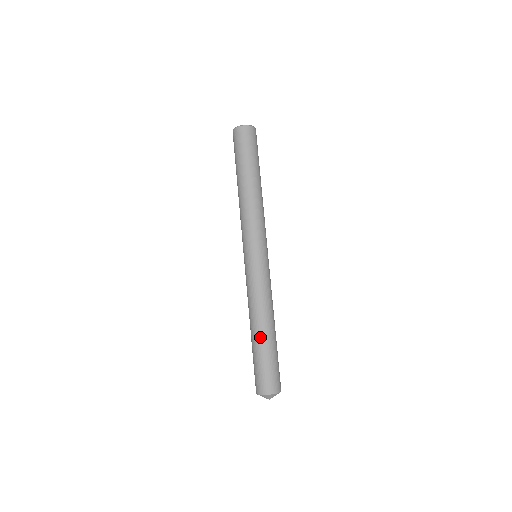
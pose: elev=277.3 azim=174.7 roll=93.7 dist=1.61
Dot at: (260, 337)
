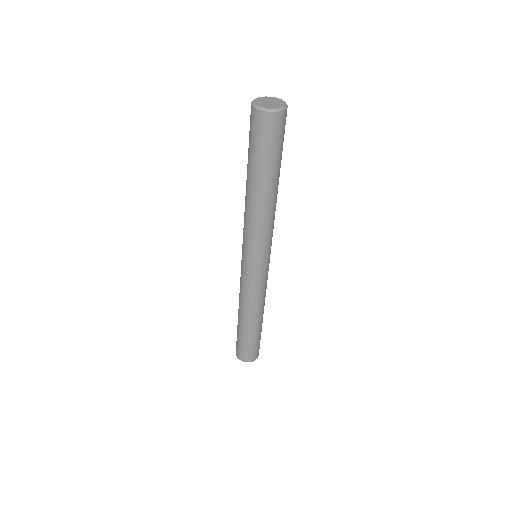
Dot at: (247, 328)
